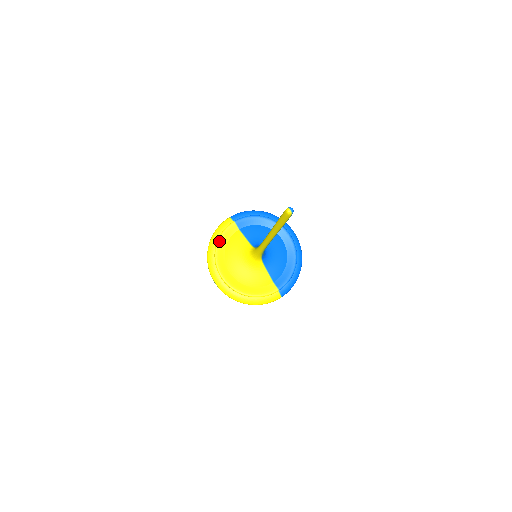
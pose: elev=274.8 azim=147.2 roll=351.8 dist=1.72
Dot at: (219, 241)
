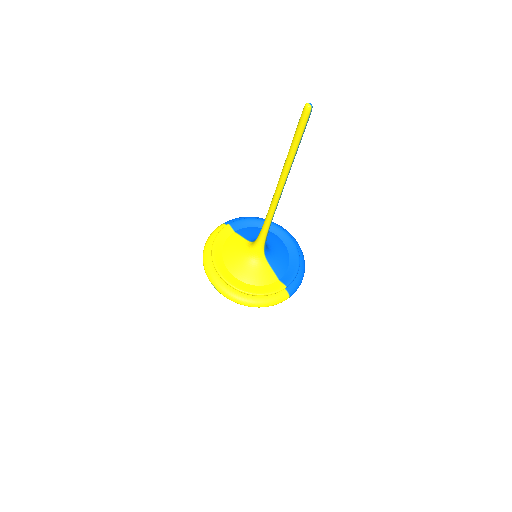
Dot at: (215, 242)
